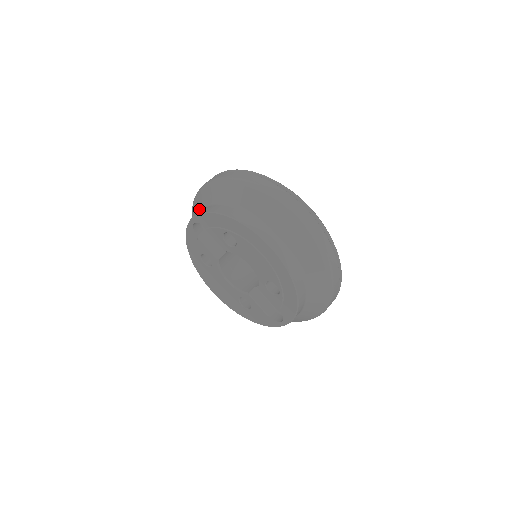
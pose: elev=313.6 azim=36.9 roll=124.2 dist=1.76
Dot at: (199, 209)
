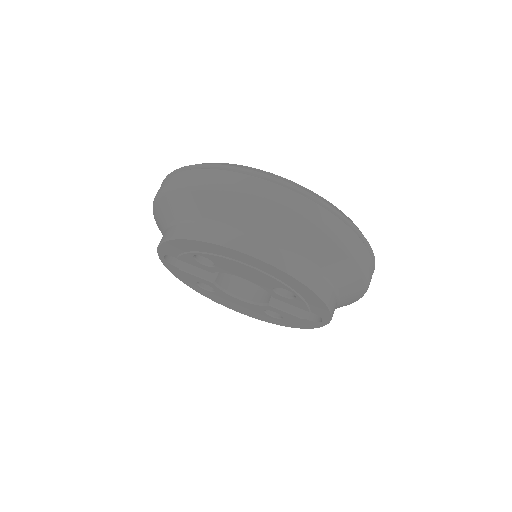
Dot at: occluded
